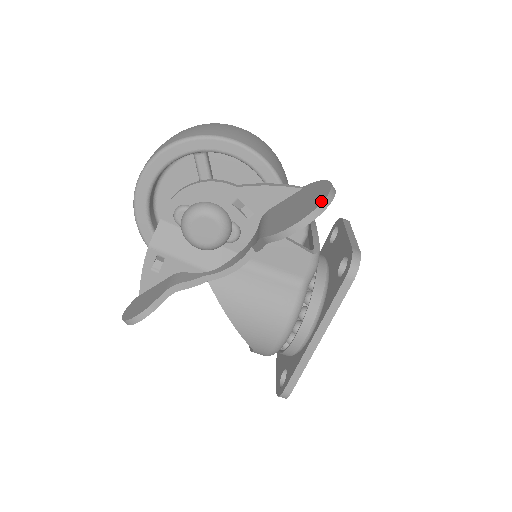
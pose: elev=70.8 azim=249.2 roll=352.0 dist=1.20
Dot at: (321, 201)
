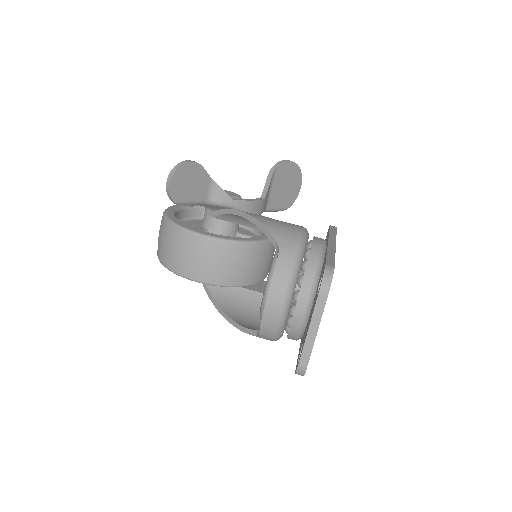
Dot at: occluded
